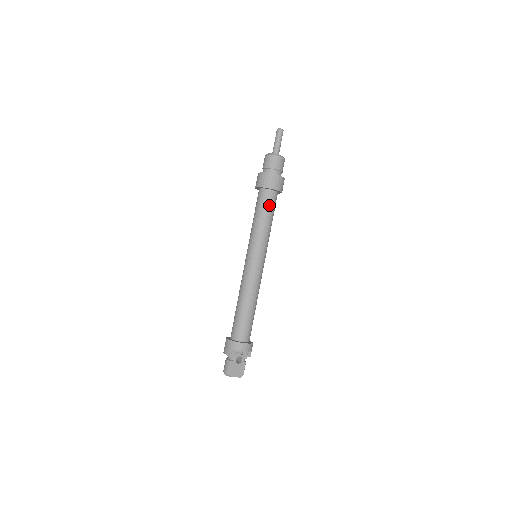
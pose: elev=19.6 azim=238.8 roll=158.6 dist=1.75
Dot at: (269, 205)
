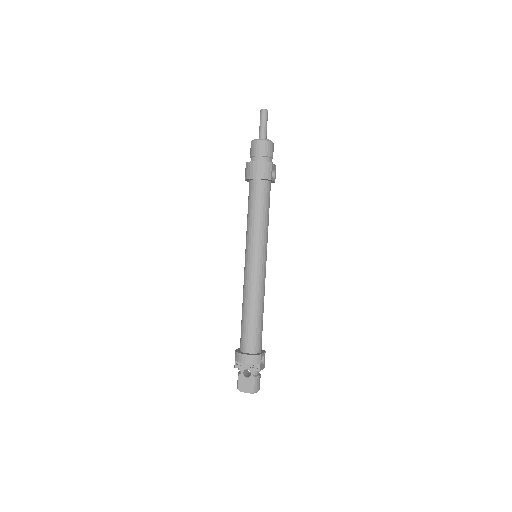
Dot at: (254, 197)
